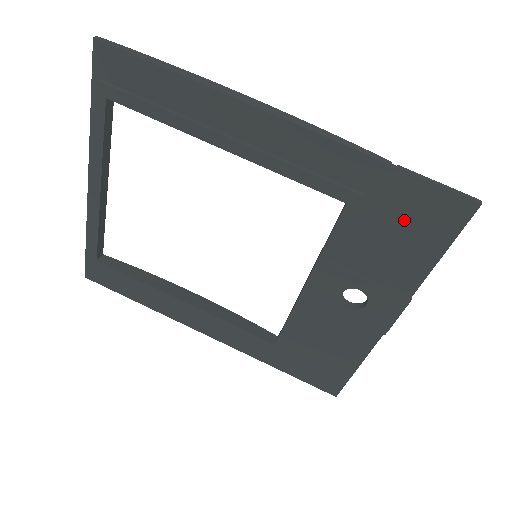
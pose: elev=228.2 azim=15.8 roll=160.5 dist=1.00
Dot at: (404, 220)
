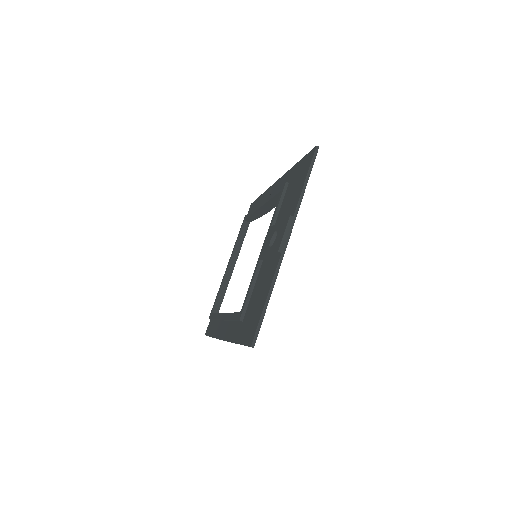
Dot at: (297, 180)
